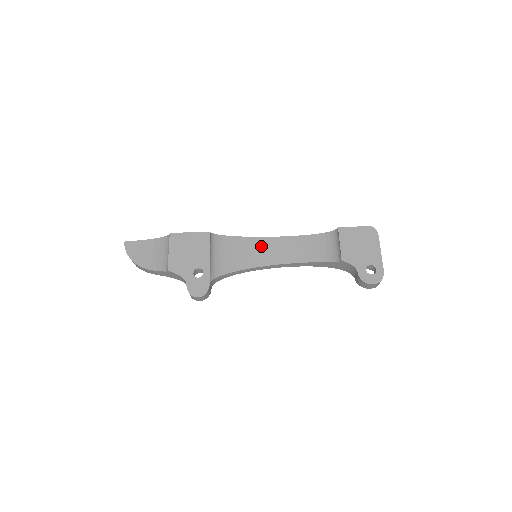
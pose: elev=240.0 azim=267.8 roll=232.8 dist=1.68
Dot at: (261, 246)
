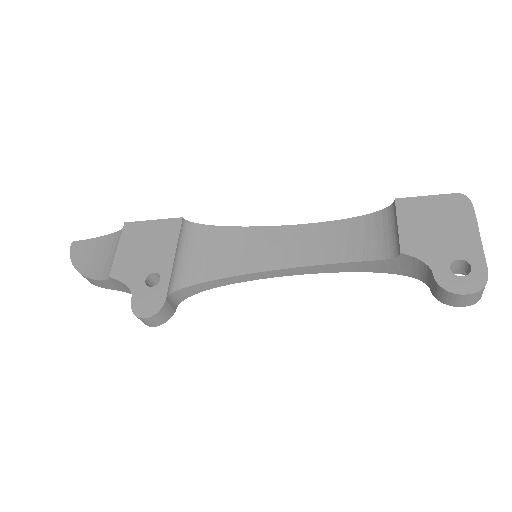
Dot at: (265, 240)
